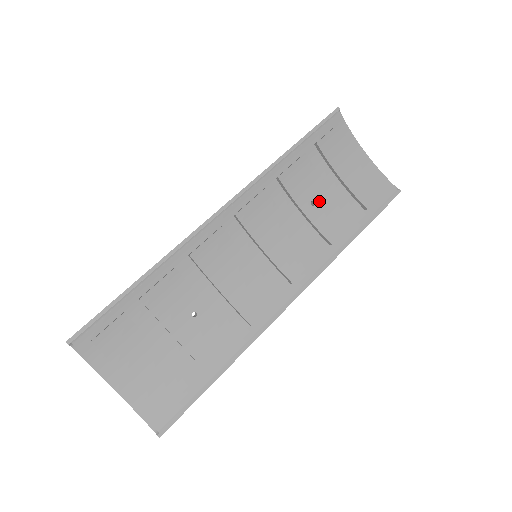
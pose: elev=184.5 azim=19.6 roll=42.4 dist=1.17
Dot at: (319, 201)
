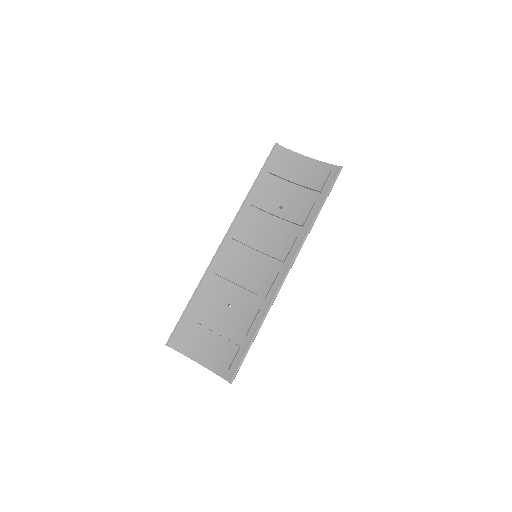
Dot at: (285, 204)
